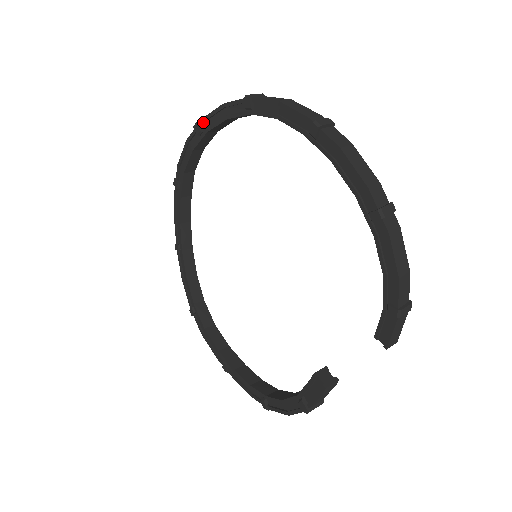
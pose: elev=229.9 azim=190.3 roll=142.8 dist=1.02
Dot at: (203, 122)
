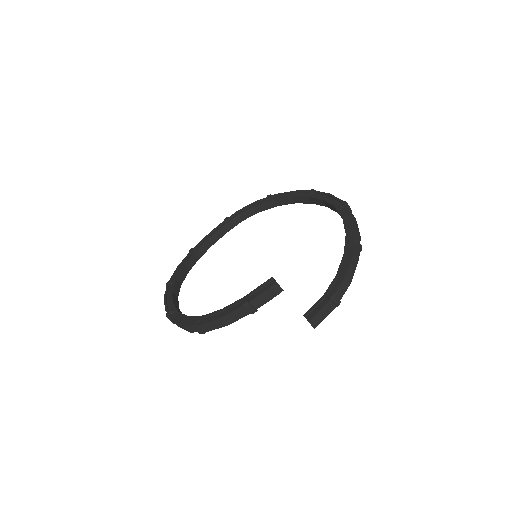
Dot at: (275, 196)
